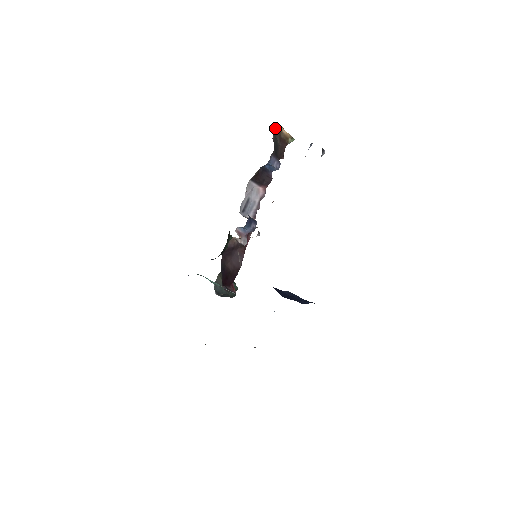
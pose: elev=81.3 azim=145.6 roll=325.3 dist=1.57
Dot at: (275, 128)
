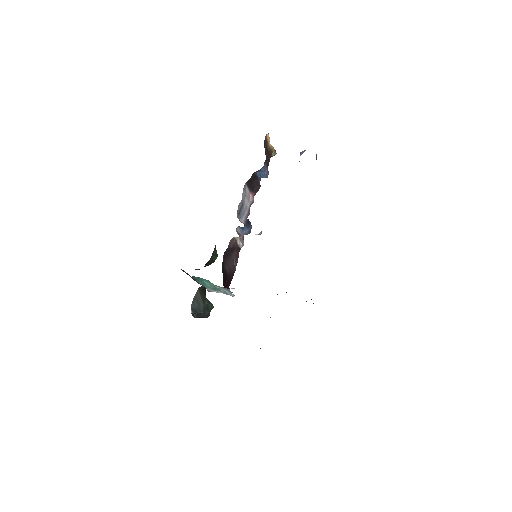
Dot at: (265, 138)
